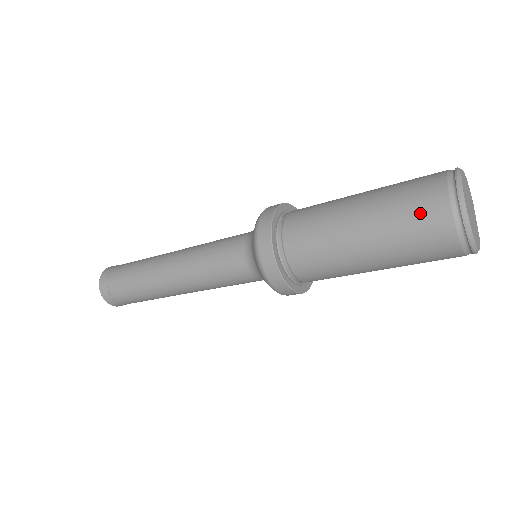
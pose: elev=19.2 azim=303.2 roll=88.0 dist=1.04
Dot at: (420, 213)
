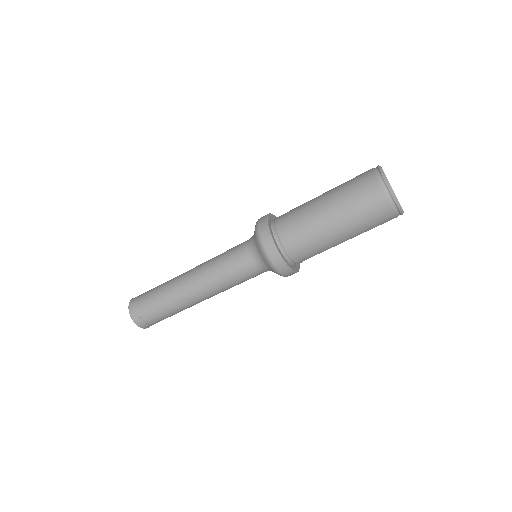
Dot at: (358, 179)
